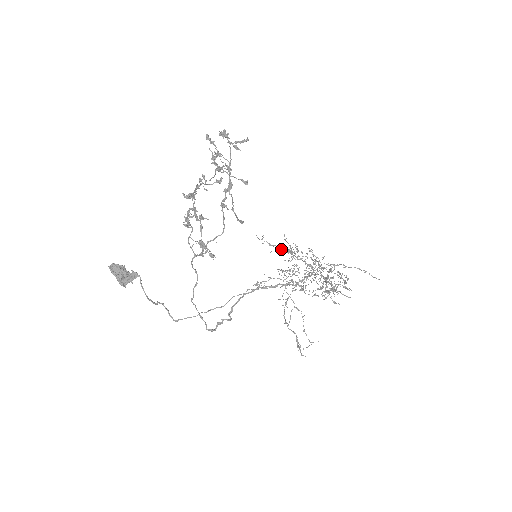
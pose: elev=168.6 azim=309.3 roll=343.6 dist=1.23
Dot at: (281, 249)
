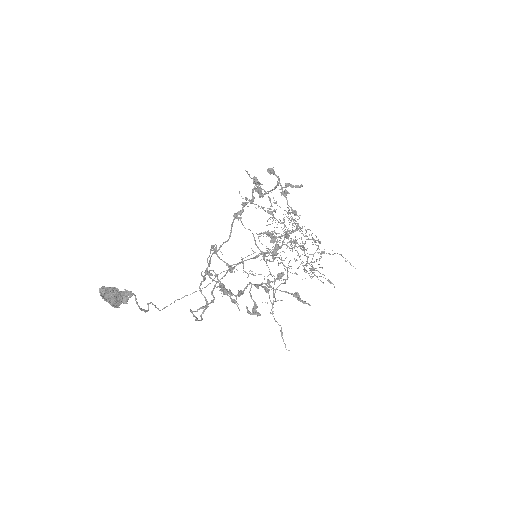
Dot at: (264, 210)
